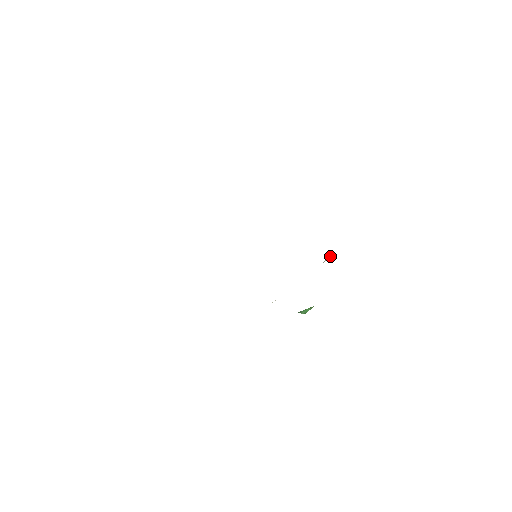
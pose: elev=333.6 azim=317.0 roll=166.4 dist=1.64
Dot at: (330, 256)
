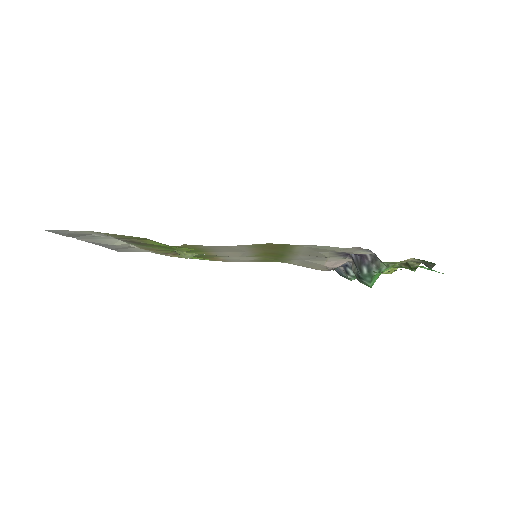
Dot at: (327, 269)
